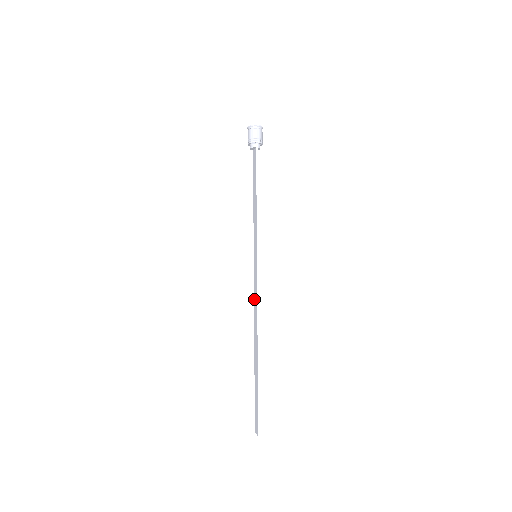
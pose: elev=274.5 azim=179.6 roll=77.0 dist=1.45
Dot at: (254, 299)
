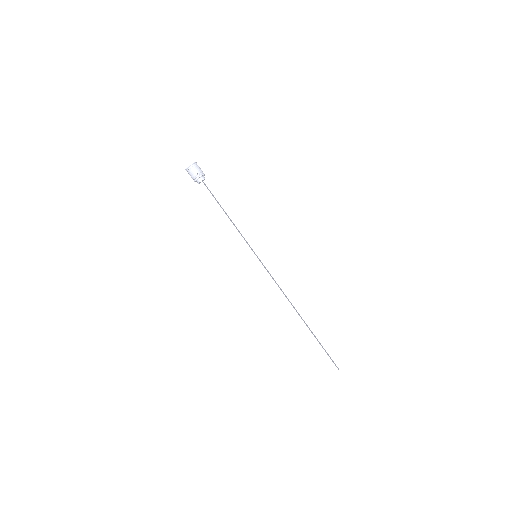
Dot at: occluded
